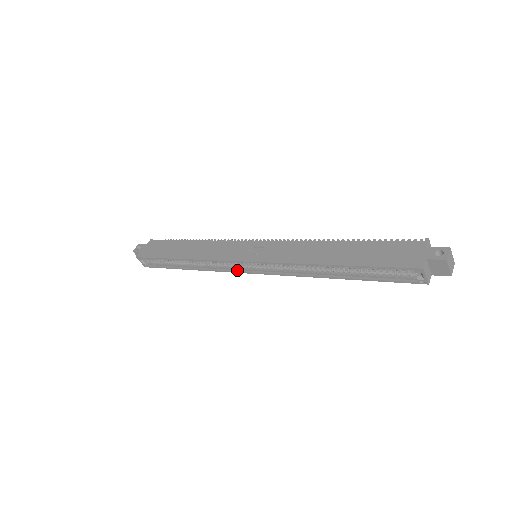
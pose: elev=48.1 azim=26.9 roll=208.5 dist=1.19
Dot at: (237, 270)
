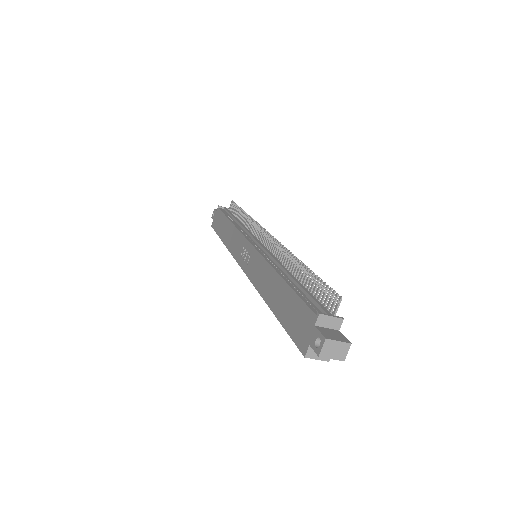
Dot at: occluded
